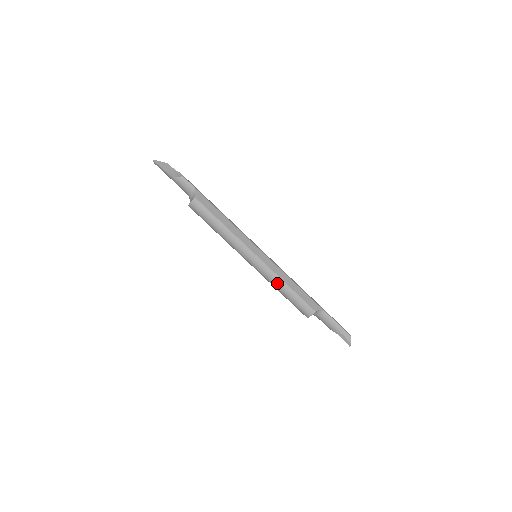
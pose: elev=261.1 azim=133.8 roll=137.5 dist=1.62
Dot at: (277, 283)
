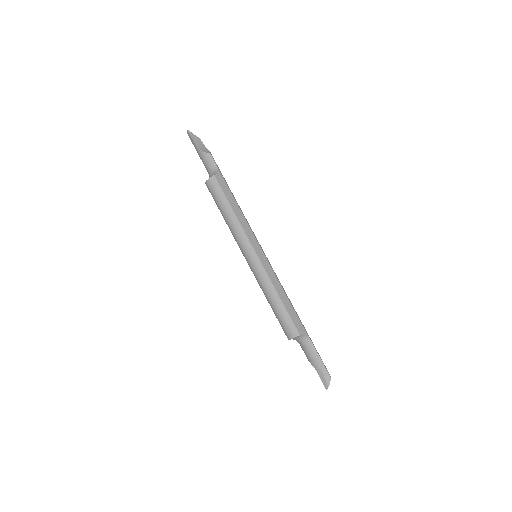
Dot at: (268, 290)
